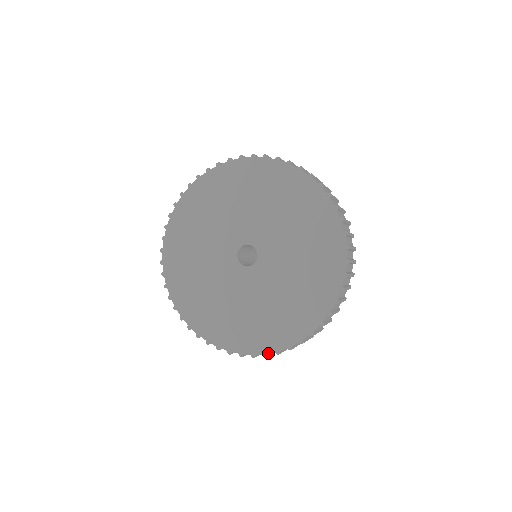
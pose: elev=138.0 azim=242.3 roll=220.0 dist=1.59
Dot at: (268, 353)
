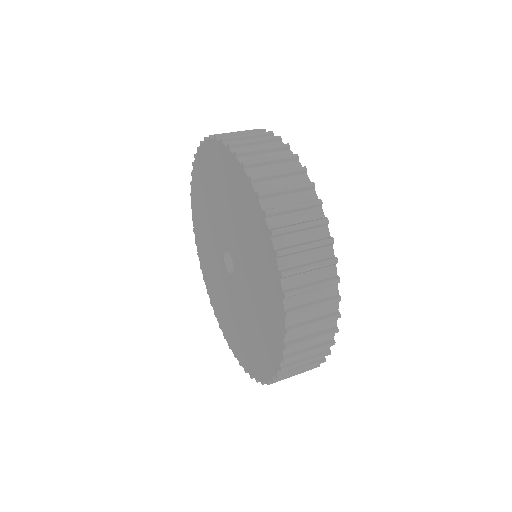
Dot at: (212, 306)
